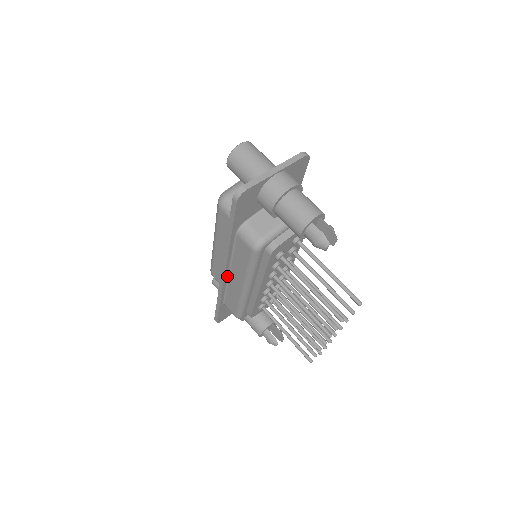
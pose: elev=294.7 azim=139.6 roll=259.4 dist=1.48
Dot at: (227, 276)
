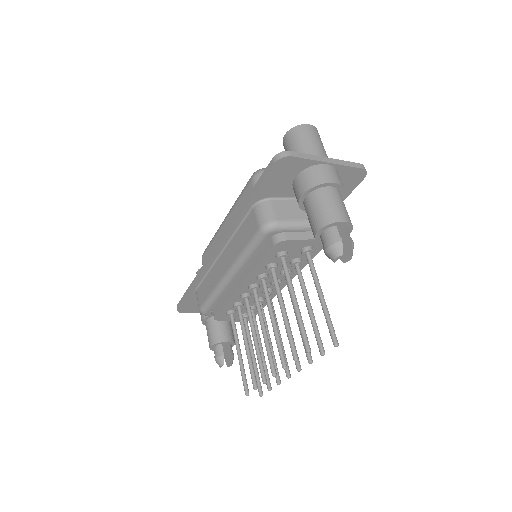
Dot at: (217, 256)
